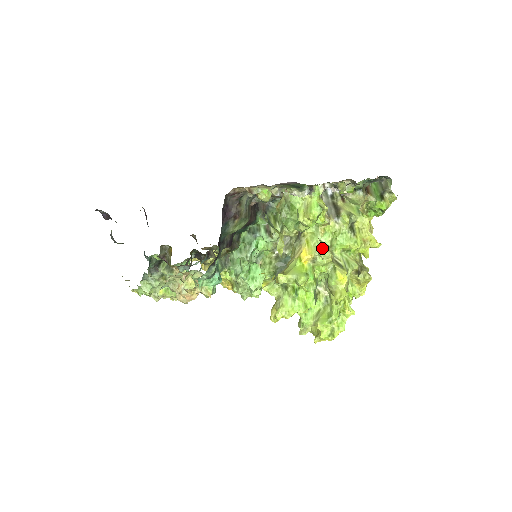
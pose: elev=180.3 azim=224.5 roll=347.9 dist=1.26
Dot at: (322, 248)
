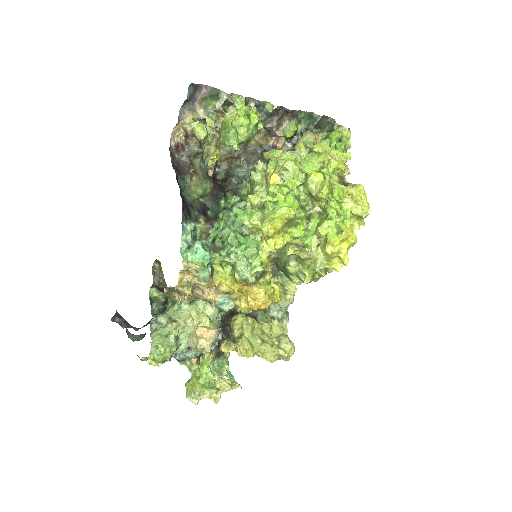
Dot at: (283, 164)
